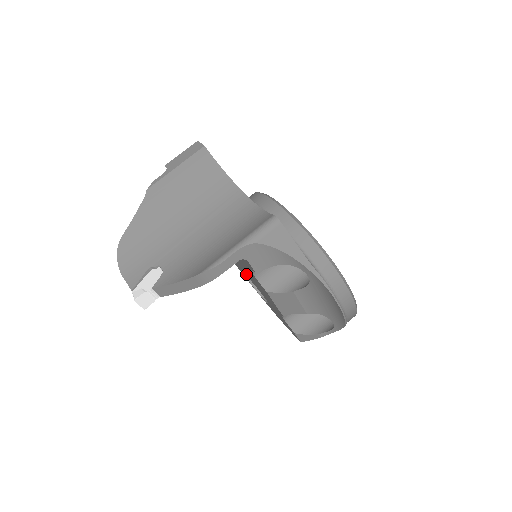
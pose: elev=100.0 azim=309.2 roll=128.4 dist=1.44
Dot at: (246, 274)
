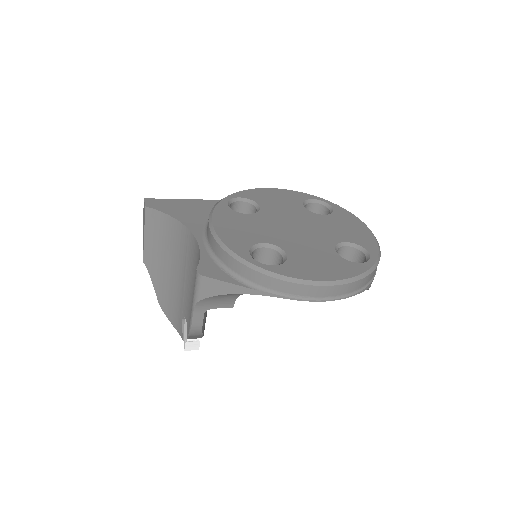
Dot at: occluded
